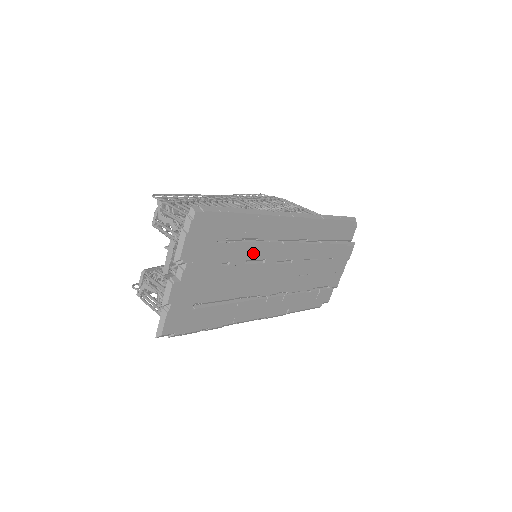
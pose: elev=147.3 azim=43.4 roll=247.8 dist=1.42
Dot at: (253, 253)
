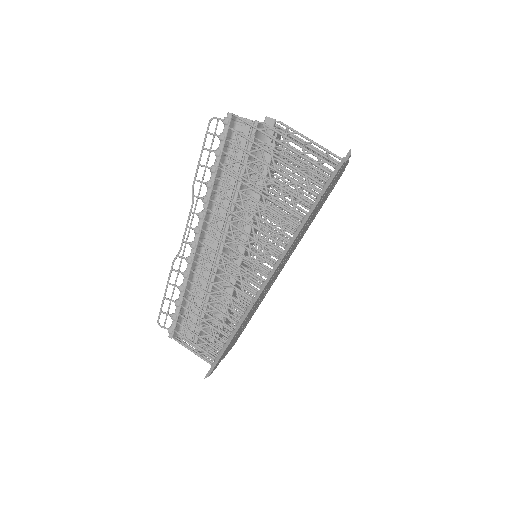
Dot at: (256, 304)
